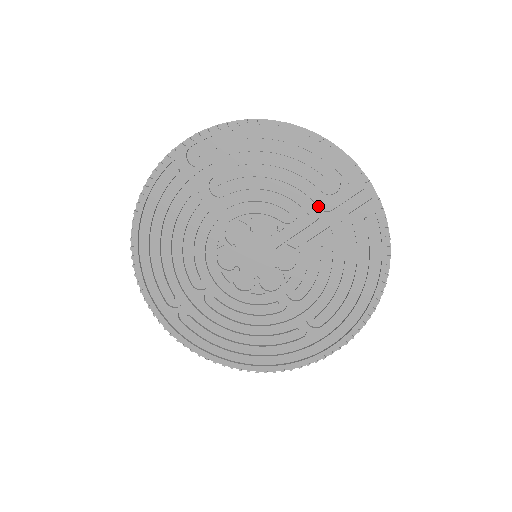
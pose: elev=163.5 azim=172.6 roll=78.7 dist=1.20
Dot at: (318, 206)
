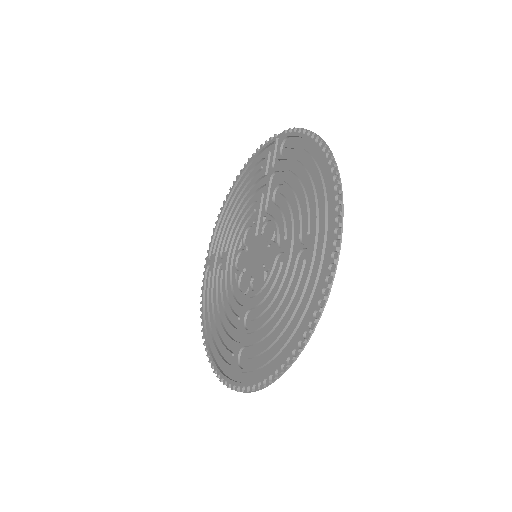
Dot at: (265, 183)
